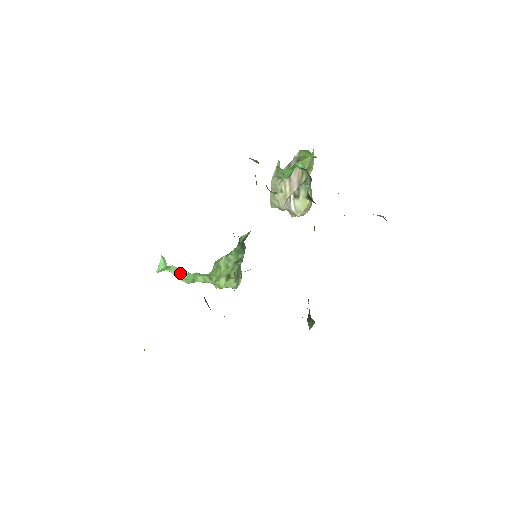
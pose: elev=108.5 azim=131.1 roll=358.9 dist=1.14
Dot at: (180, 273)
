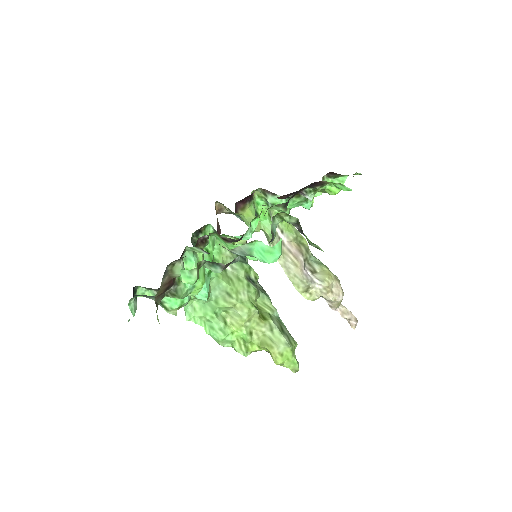
Dot at: (205, 310)
